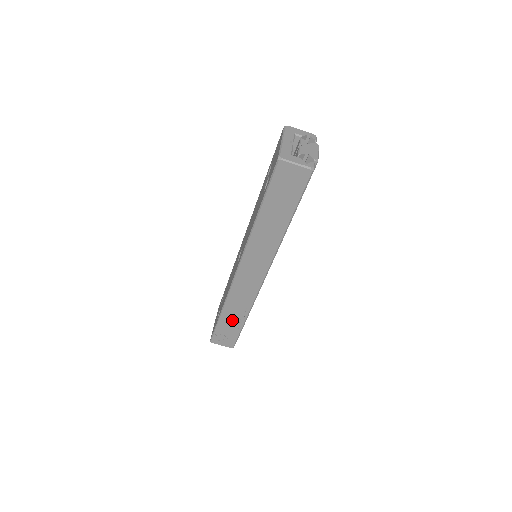
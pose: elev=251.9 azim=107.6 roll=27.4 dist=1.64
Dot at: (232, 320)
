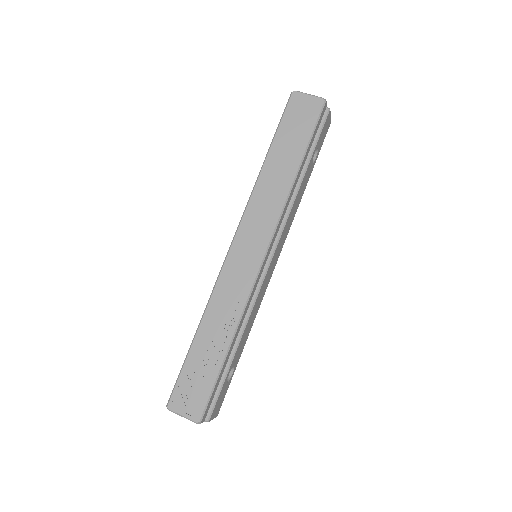
Dot at: (209, 347)
